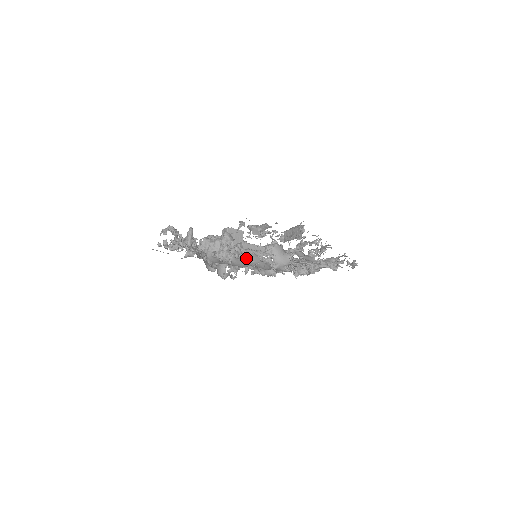
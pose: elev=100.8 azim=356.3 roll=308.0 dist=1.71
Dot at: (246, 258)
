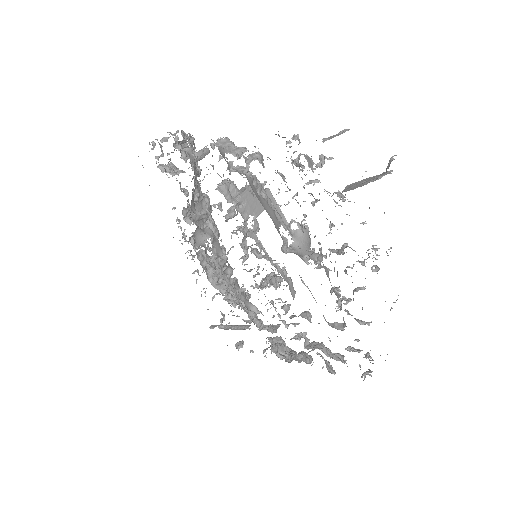
Dot at: (263, 200)
